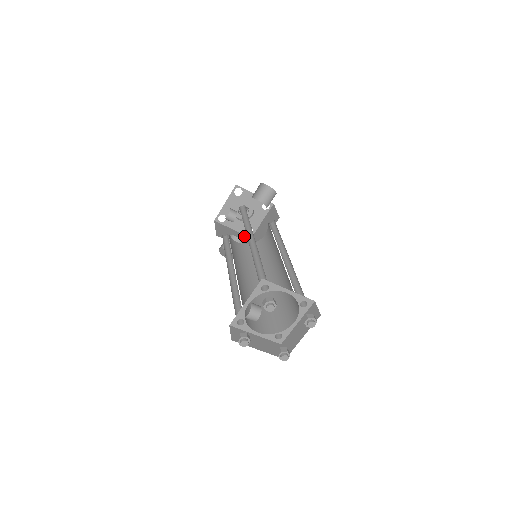
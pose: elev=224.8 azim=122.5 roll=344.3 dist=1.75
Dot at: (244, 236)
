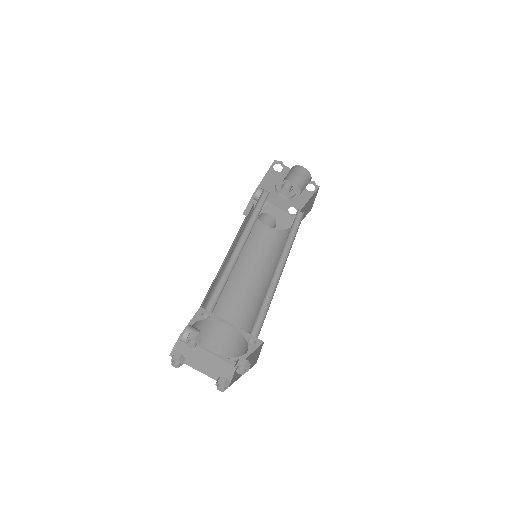
Dot at: (285, 215)
